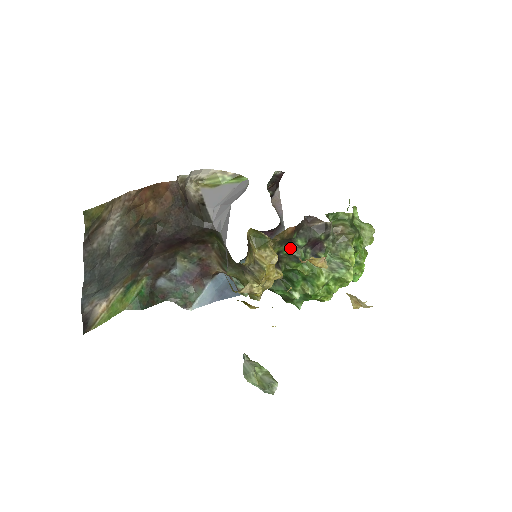
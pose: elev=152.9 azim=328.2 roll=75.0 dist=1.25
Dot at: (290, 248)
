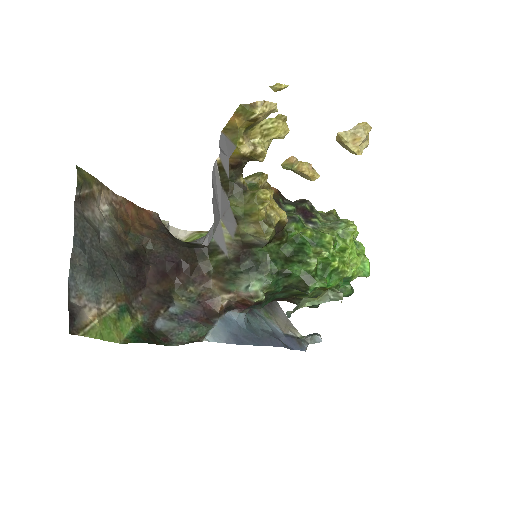
Dot at: occluded
